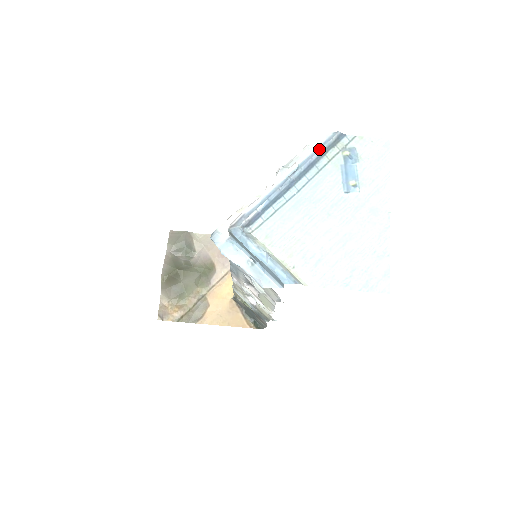
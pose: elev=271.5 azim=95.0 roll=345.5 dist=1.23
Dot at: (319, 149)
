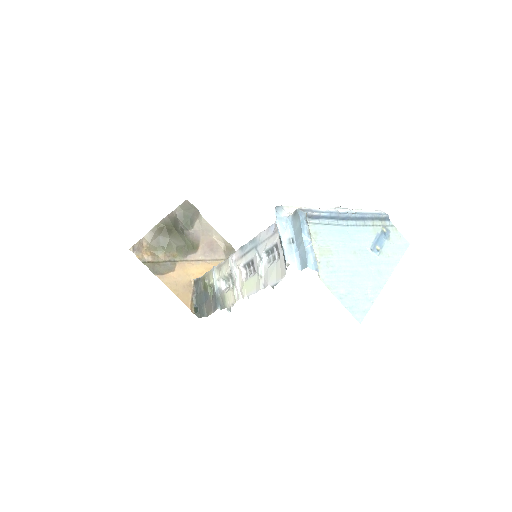
Dot at: (373, 214)
